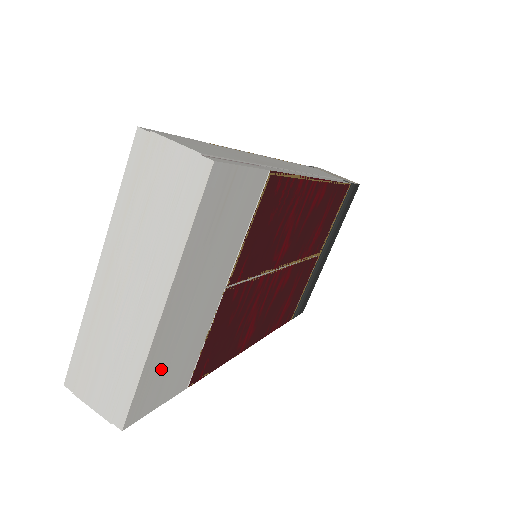
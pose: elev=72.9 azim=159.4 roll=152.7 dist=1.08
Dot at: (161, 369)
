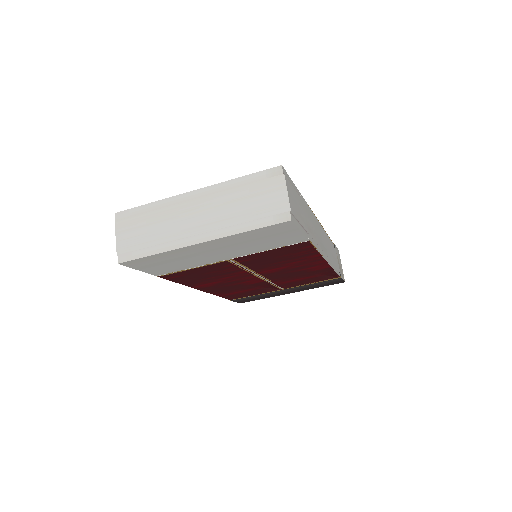
Dot at: (164, 260)
